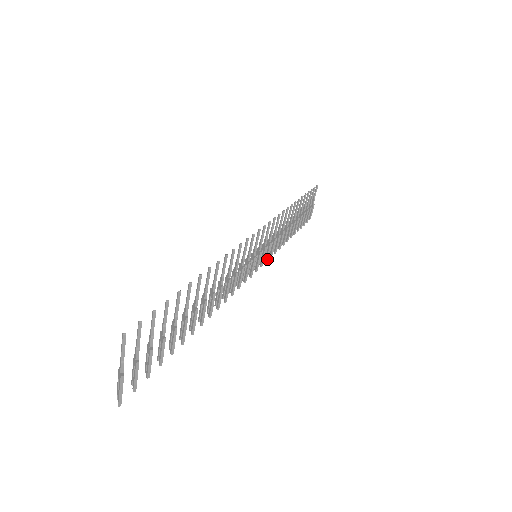
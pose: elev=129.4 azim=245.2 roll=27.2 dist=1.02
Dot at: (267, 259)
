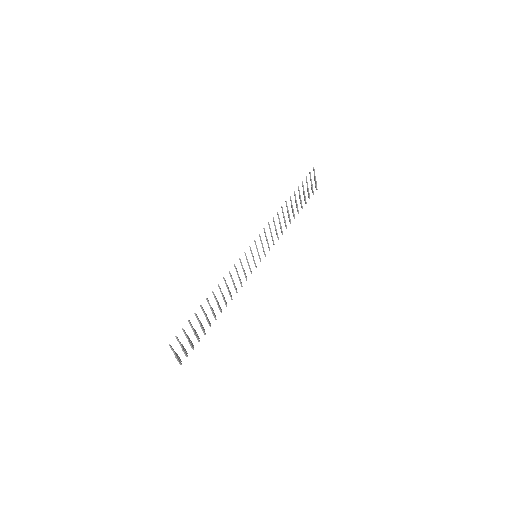
Dot at: (269, 249)
